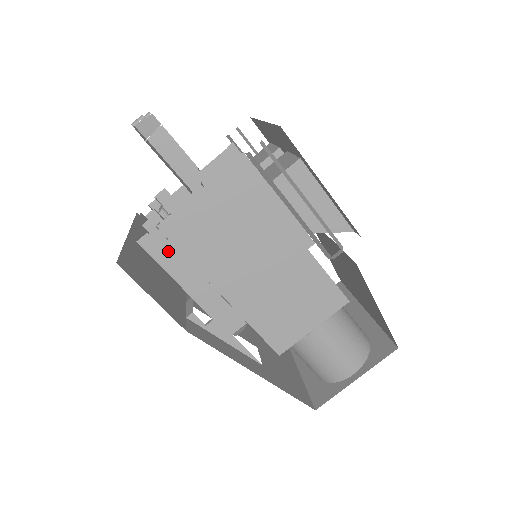
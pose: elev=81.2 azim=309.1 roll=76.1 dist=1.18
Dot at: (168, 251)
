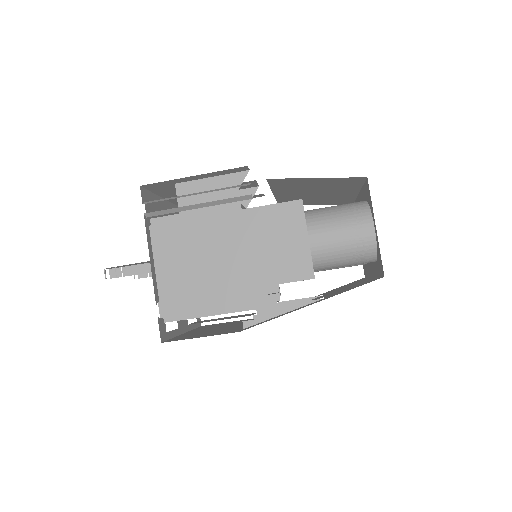
Dot at: (178, 306)
